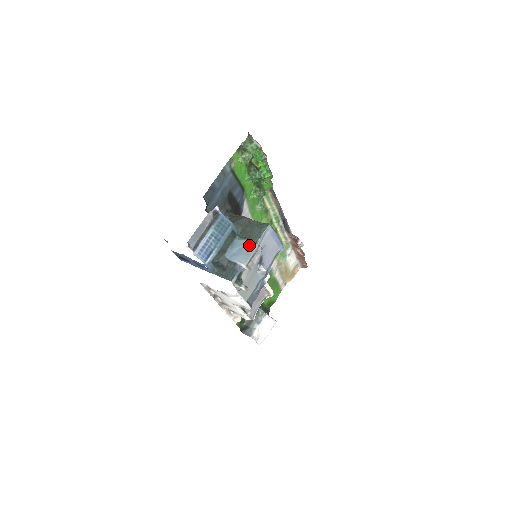
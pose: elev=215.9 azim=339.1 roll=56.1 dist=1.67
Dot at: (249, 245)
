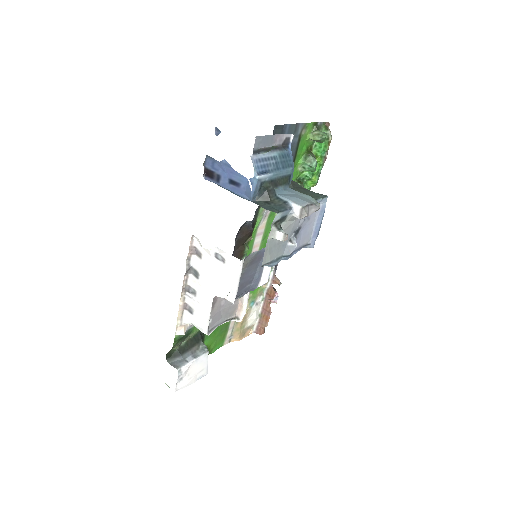
Dot at: (306, 196)
